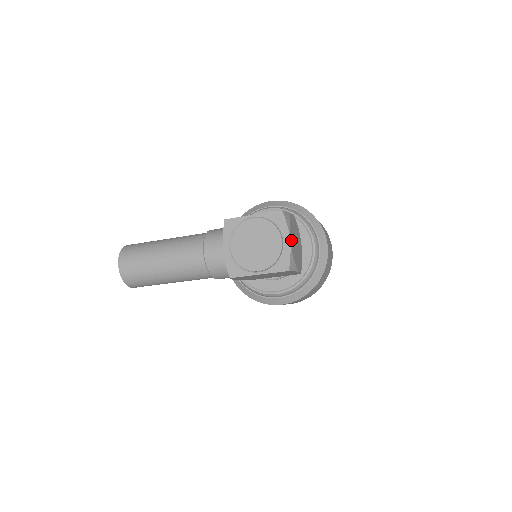
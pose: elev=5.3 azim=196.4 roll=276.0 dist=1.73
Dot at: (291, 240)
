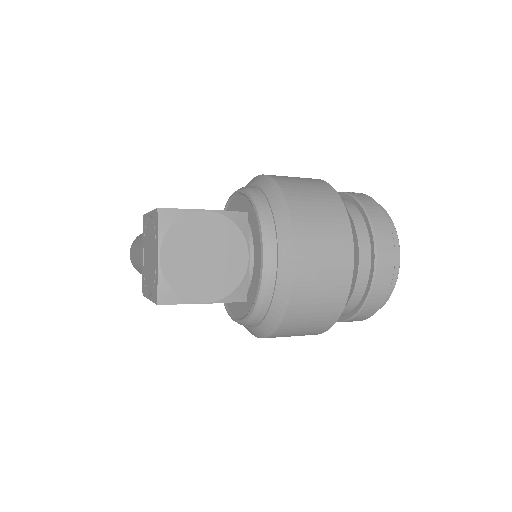
Dot at: (167, 256)
